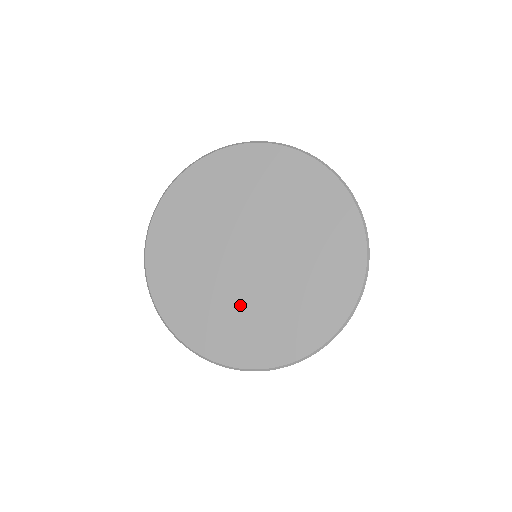
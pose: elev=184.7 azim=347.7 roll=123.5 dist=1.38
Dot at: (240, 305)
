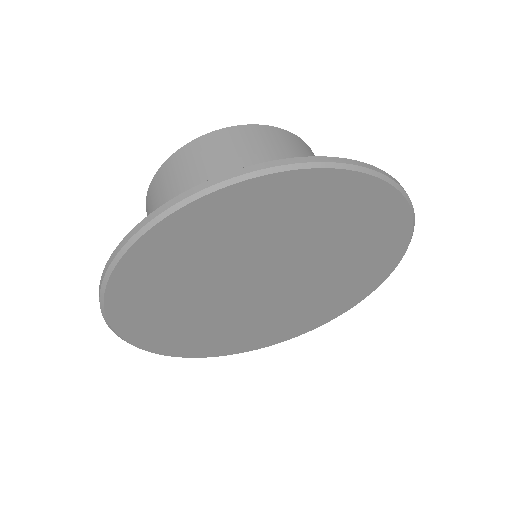
Dot at: (212, 319)
